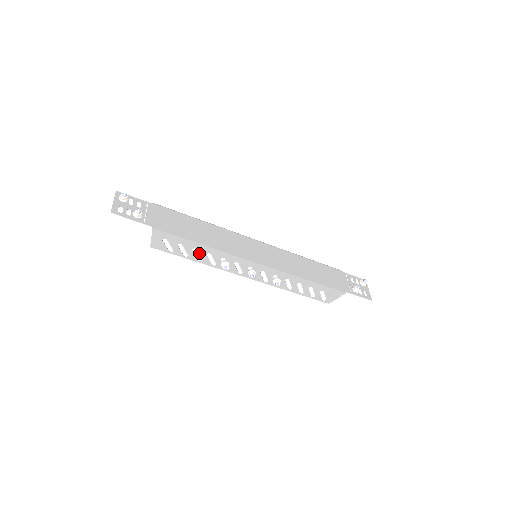
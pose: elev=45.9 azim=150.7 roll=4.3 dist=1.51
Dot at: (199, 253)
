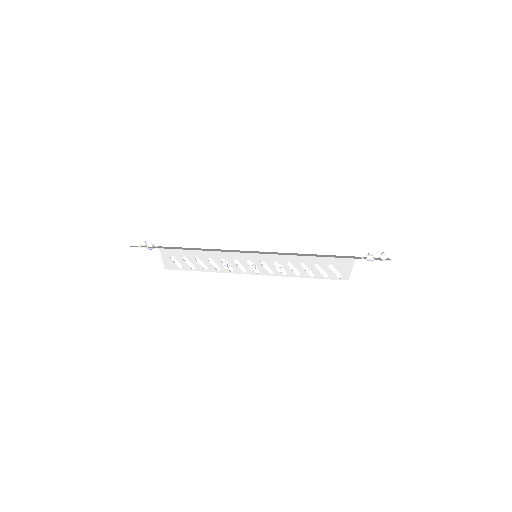
Dot at: (202, 261)
